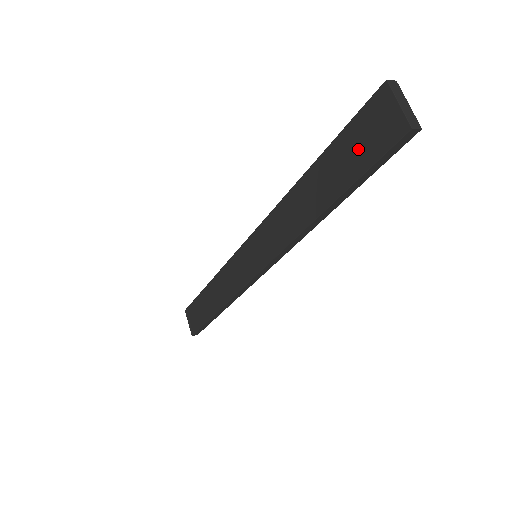
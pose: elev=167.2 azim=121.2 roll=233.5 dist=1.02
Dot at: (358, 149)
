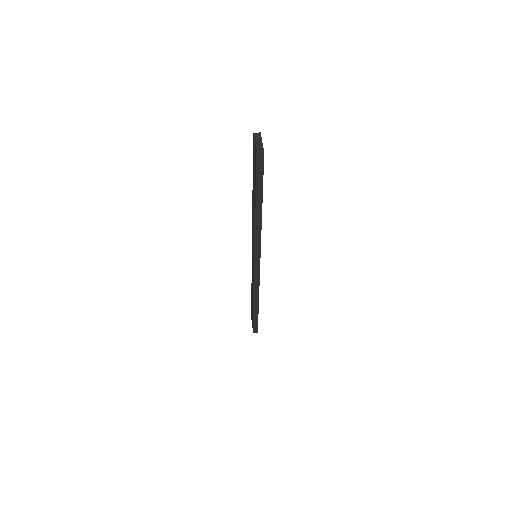
Dot at: (254, 171)
